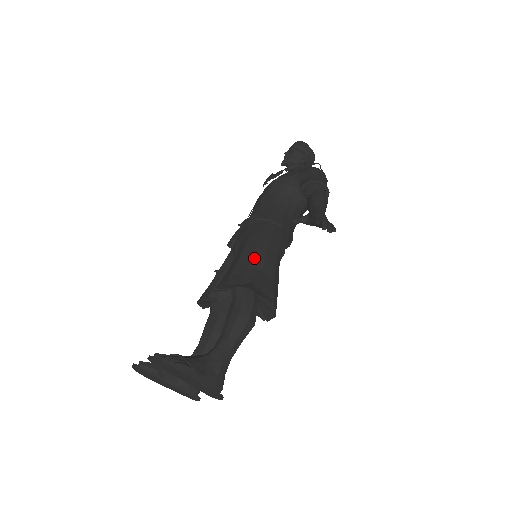
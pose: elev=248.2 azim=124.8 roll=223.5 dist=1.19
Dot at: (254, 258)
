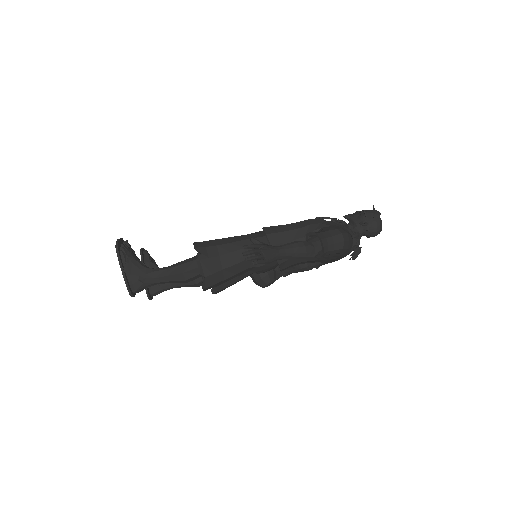
Dot at: (226, 245)
